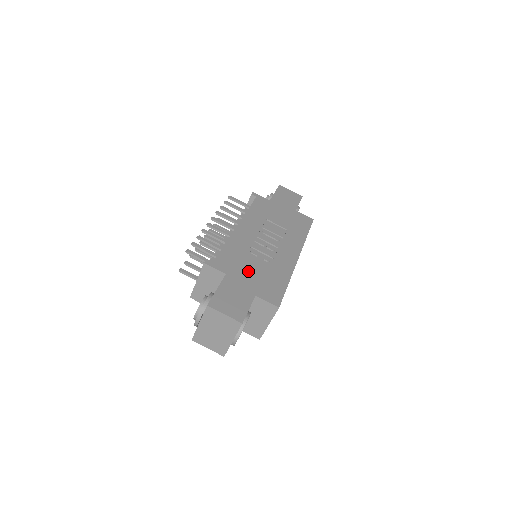
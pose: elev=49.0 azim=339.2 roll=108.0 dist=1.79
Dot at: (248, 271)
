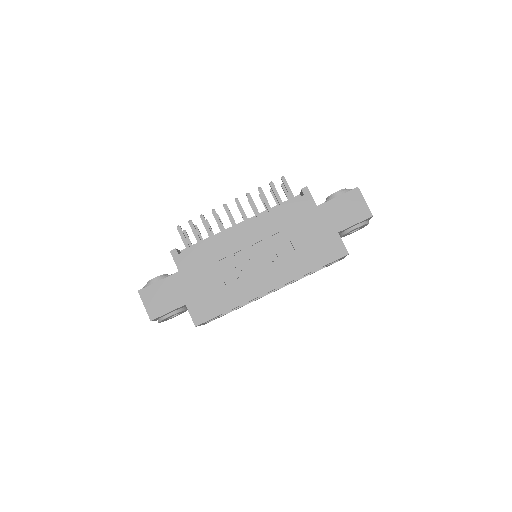
Dot at: (202, 279)
